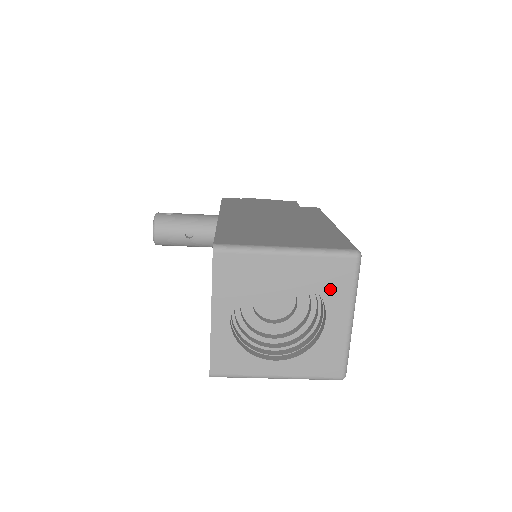
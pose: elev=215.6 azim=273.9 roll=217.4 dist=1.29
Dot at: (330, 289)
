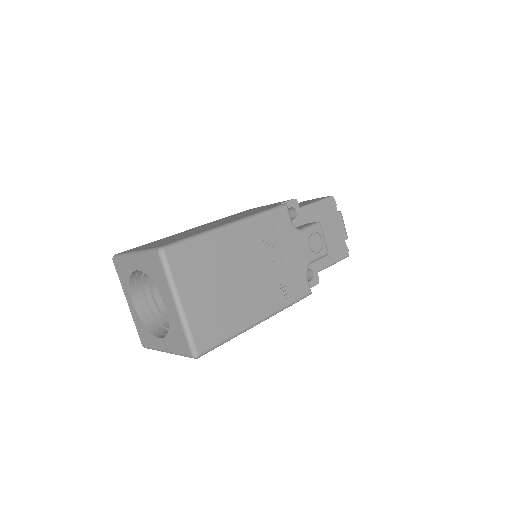
Dot at: (158, 280)
